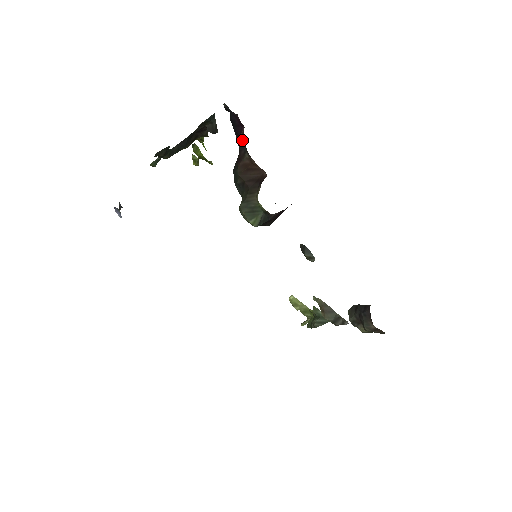
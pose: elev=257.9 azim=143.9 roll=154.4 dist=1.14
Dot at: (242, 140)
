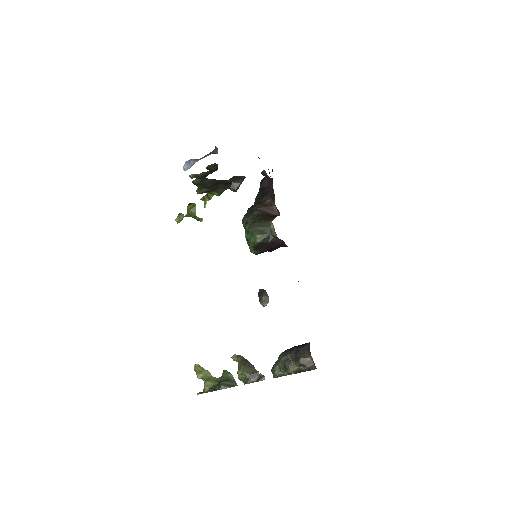
Dot at: (269, 192)
